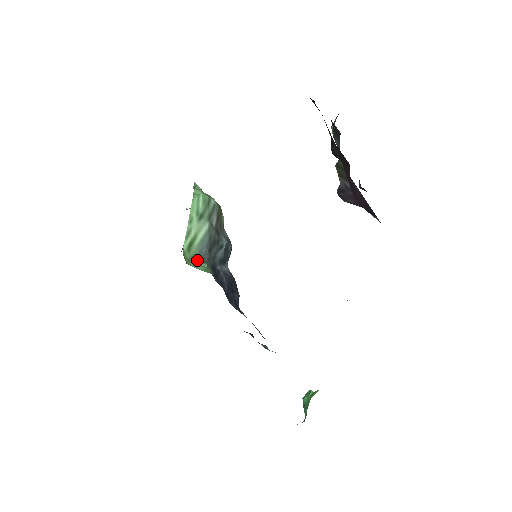
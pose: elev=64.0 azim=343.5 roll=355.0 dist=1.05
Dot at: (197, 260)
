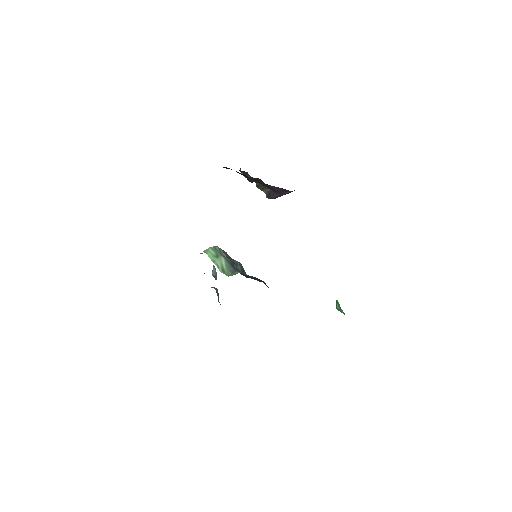
Dot at: (231, 274)
